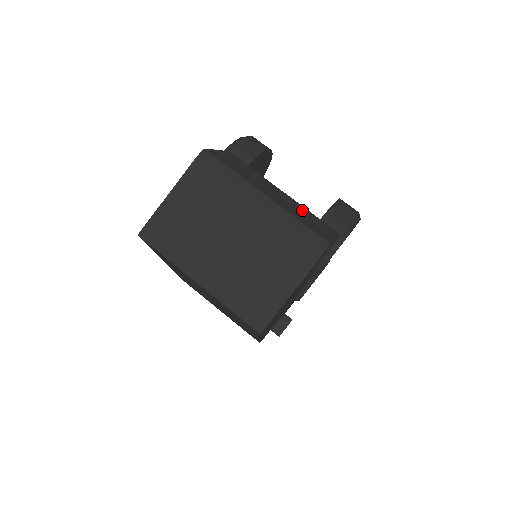
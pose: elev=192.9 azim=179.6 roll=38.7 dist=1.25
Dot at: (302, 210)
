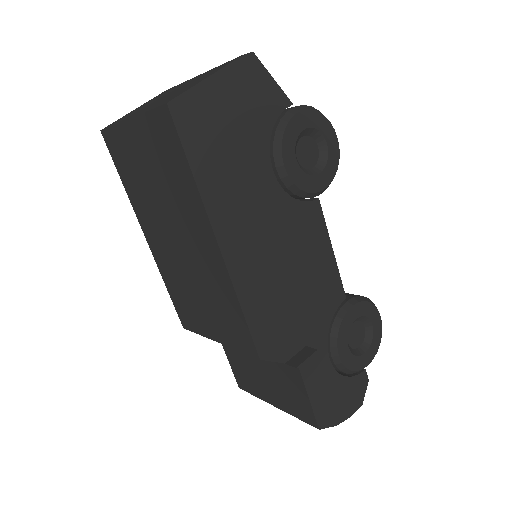
Dot at: occluded
